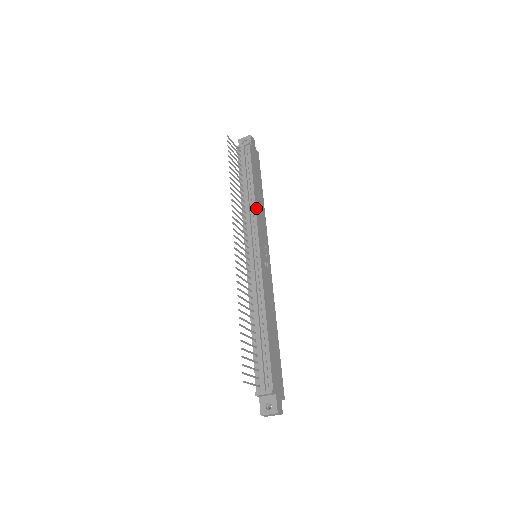
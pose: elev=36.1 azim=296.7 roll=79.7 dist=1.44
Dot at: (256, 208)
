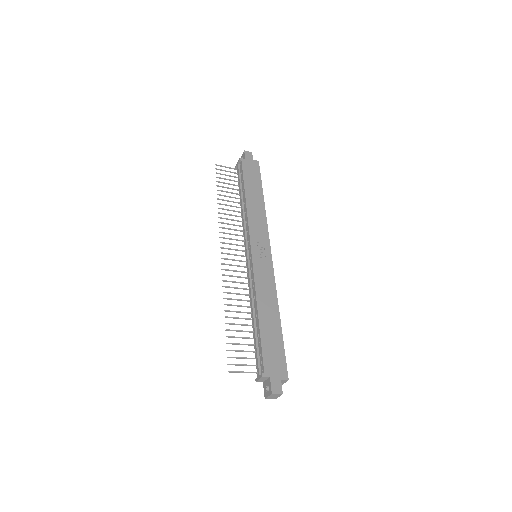
Dot at: (248, 214)
